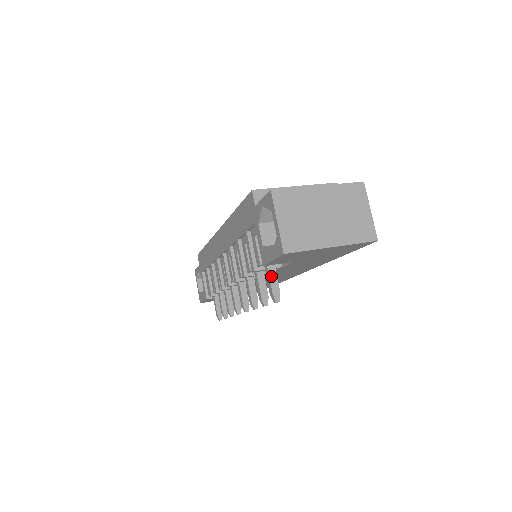
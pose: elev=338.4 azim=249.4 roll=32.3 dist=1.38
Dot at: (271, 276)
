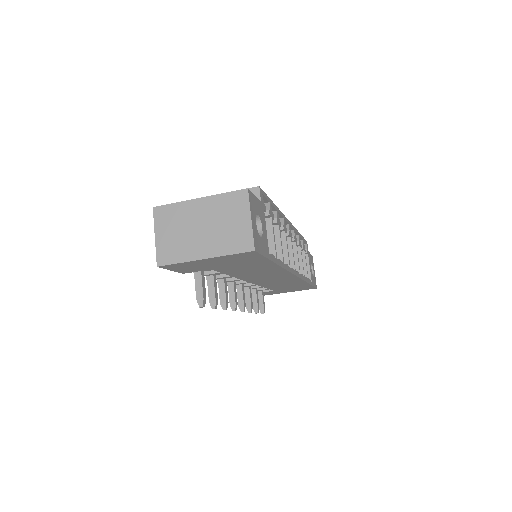
Dot at: (197, 282)
